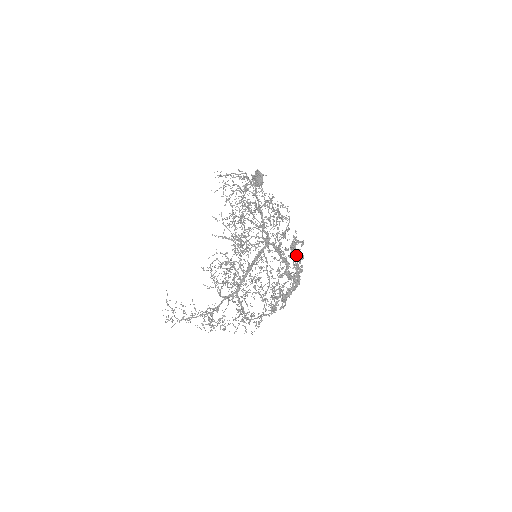
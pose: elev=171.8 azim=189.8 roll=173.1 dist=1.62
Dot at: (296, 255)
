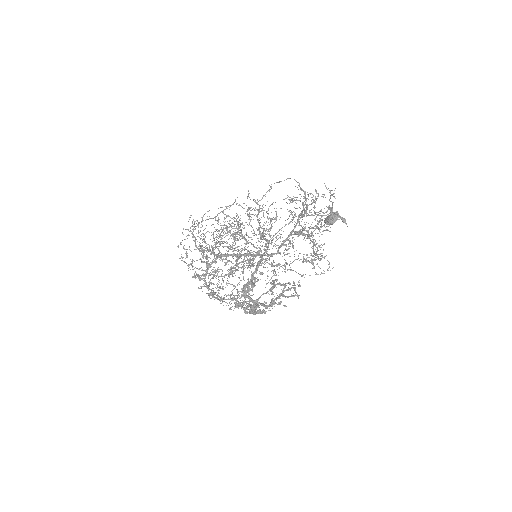
Dot at: (280, 295)
